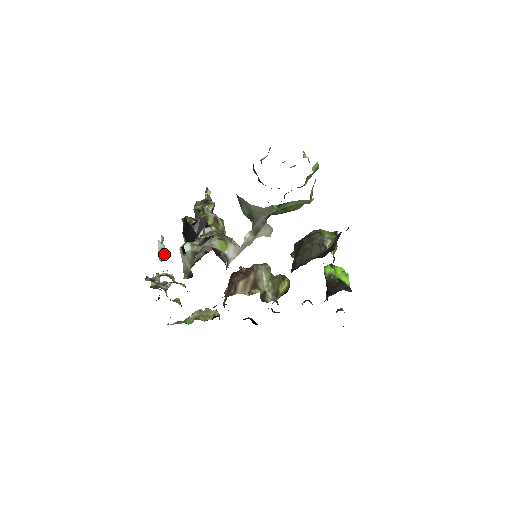
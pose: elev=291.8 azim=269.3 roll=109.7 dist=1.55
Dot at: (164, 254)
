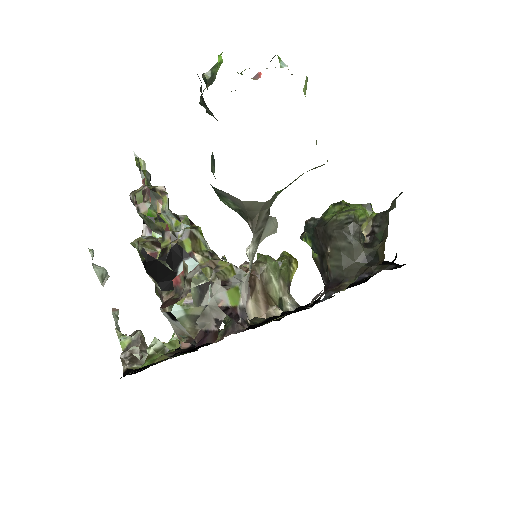
Dot at: (107, 277)
